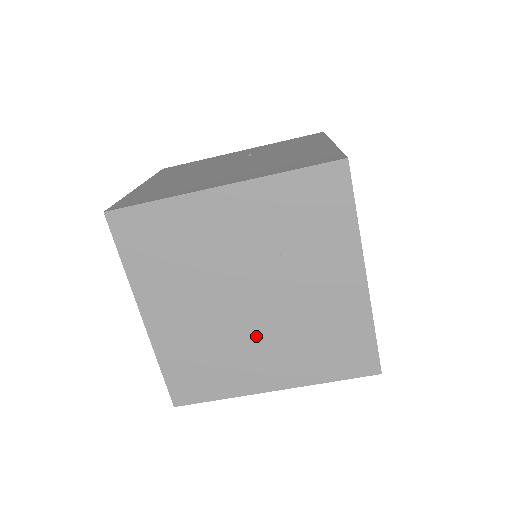
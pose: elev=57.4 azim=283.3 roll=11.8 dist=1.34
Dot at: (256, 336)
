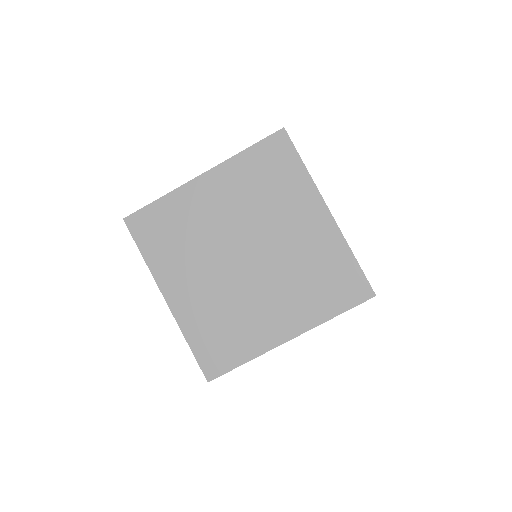
Dot at: (259, 290)
